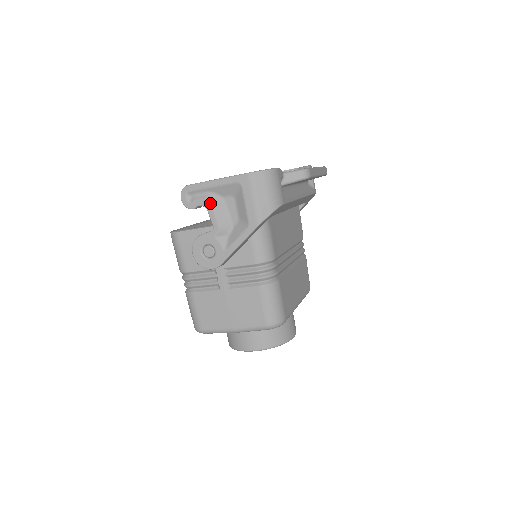
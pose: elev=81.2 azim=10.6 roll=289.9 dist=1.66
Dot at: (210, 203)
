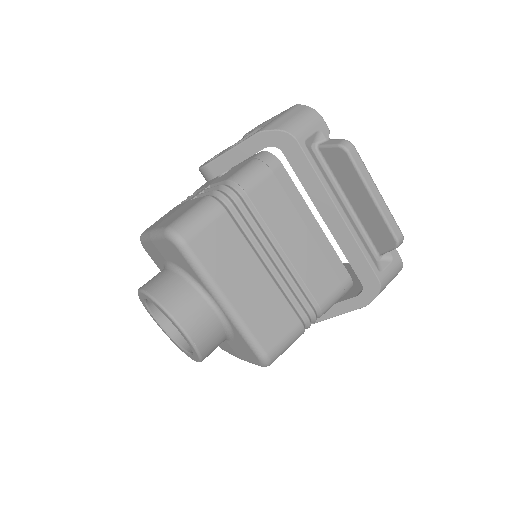
Dot at: (256, 129)
